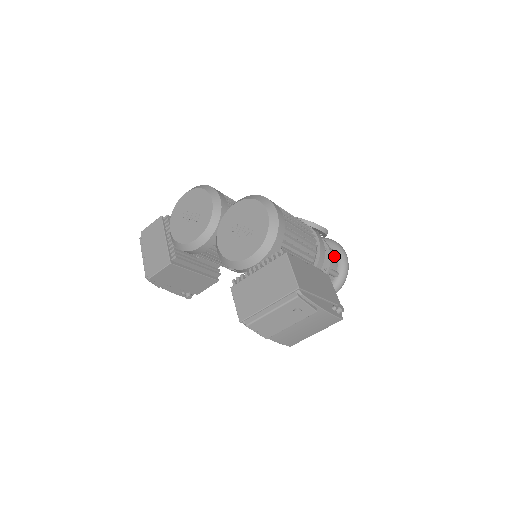
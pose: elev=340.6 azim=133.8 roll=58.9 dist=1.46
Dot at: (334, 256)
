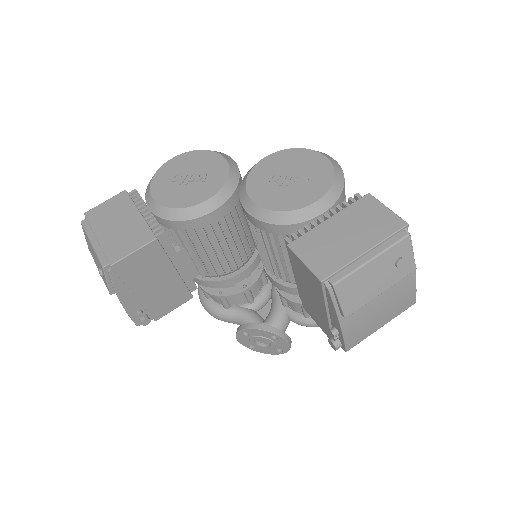
Dot at: occluded
